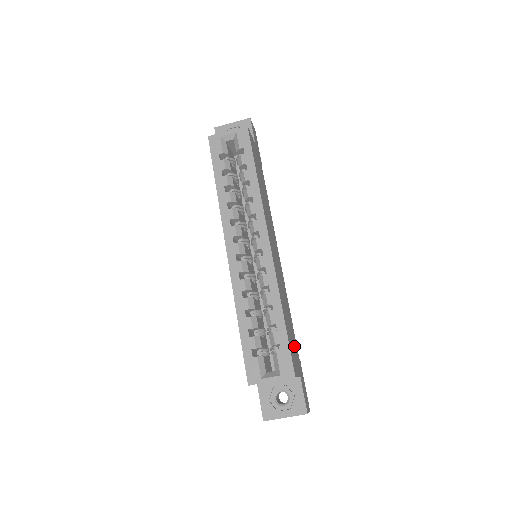
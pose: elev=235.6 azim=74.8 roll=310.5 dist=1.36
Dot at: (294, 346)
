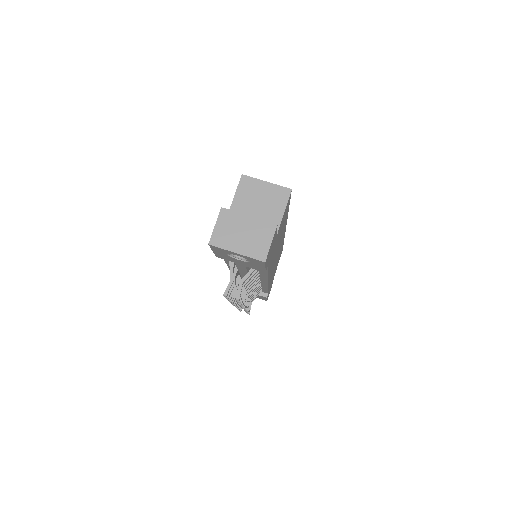
Dot at: (276, 243)
